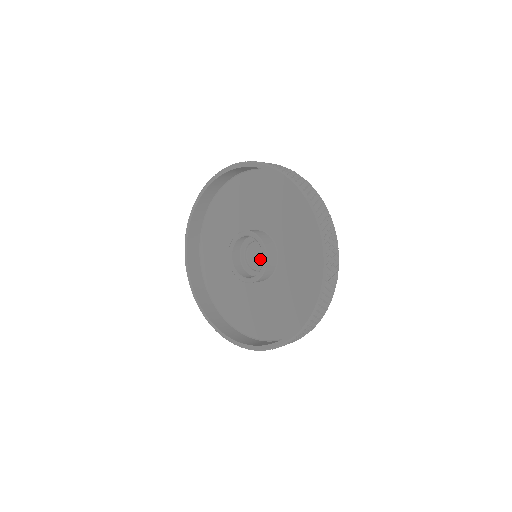
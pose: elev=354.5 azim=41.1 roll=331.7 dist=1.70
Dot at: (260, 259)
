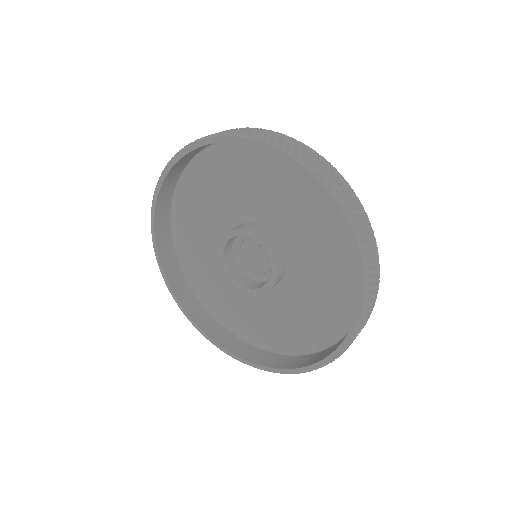
Dot at: (257, 260)
